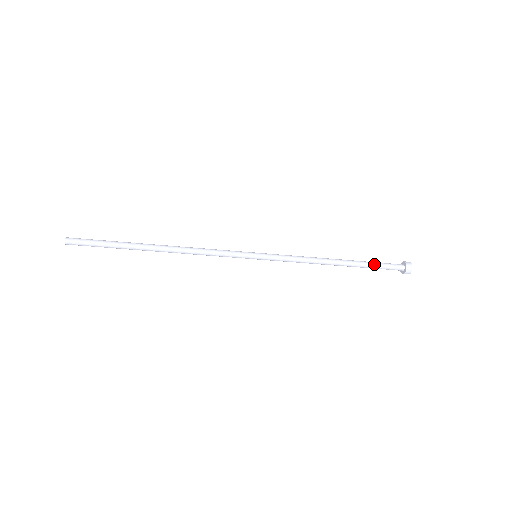
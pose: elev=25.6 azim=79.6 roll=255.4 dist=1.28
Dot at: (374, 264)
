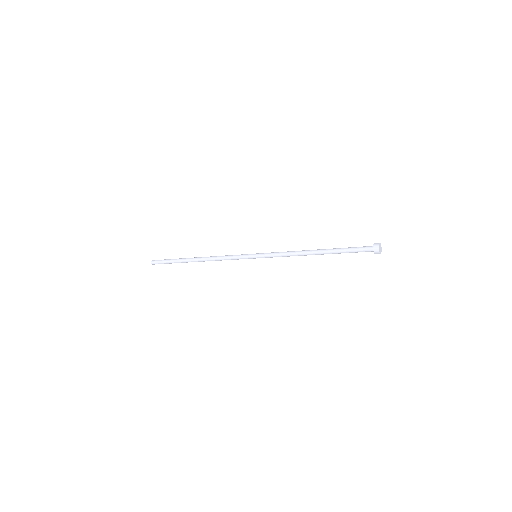
Dot at: (345, 248)
